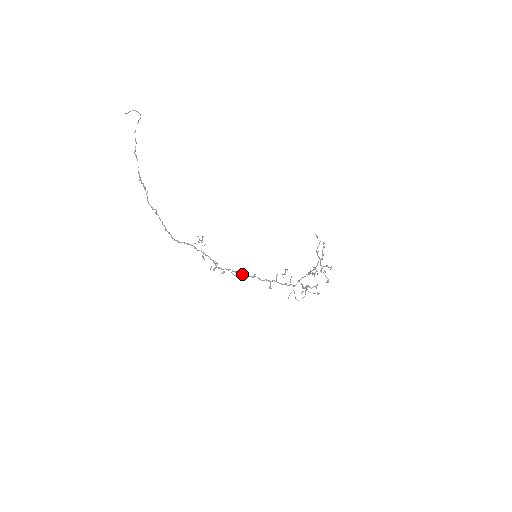
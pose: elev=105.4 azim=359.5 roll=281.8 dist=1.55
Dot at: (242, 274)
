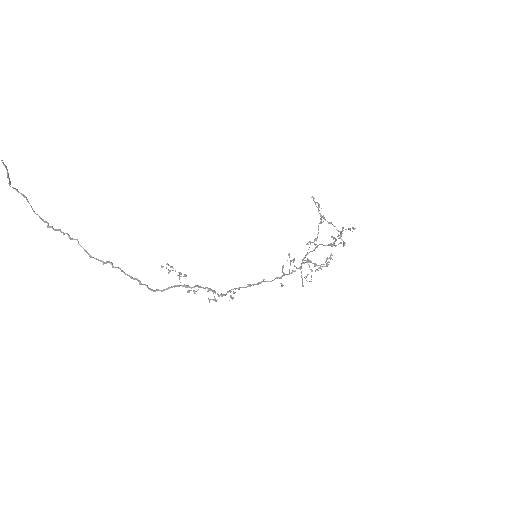
Dot at: occluded
